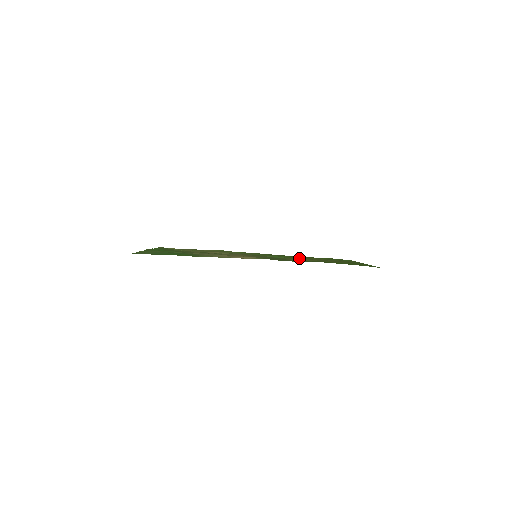
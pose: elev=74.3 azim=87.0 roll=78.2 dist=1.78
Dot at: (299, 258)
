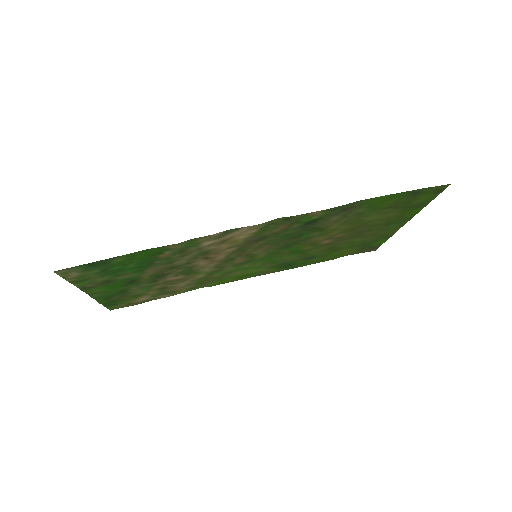
Dot at: (316, 246)
